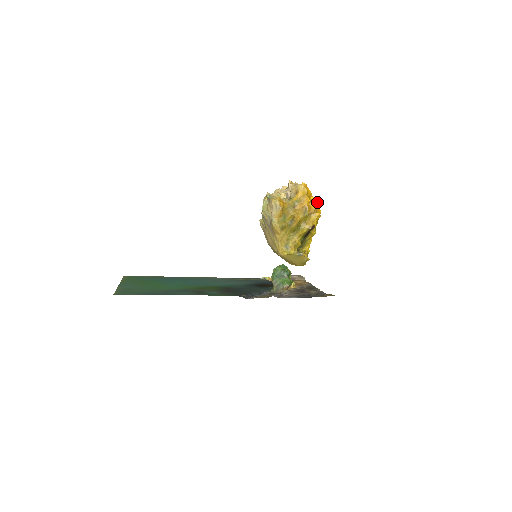
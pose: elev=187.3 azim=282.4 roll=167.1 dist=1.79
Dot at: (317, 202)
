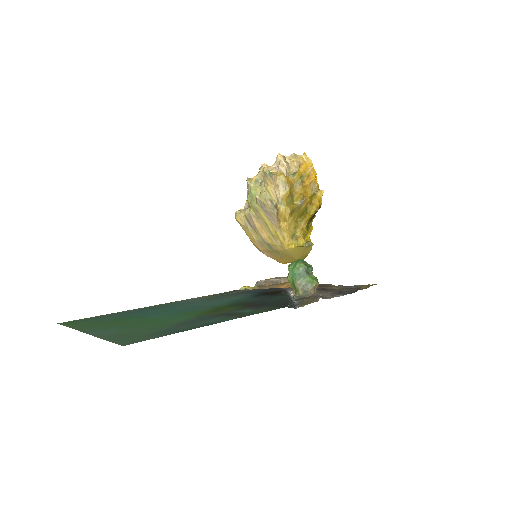
Dot at: occluded
